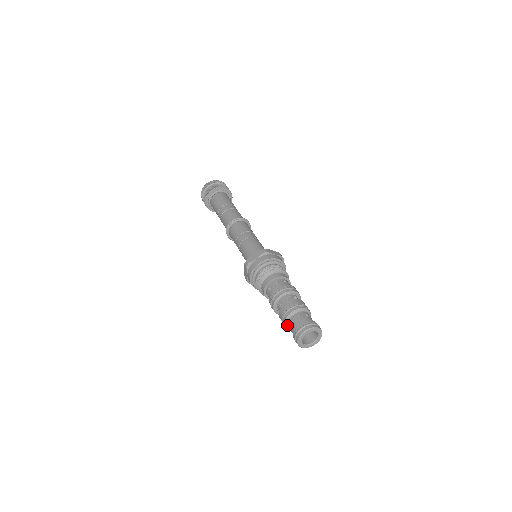
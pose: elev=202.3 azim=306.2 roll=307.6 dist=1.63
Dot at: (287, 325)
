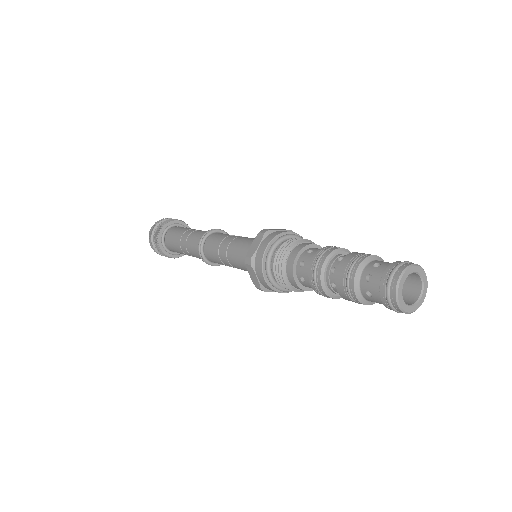
Dot at: (359, 275)
